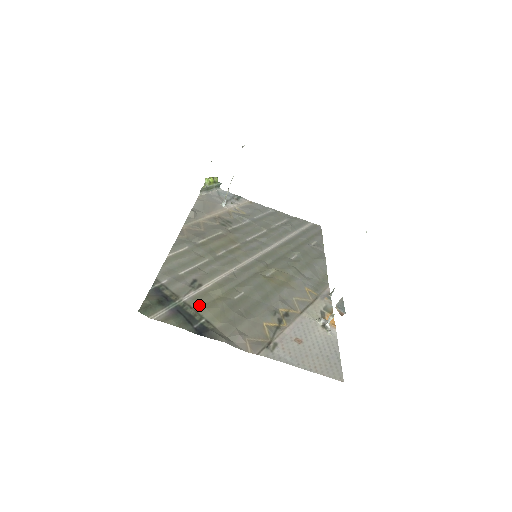
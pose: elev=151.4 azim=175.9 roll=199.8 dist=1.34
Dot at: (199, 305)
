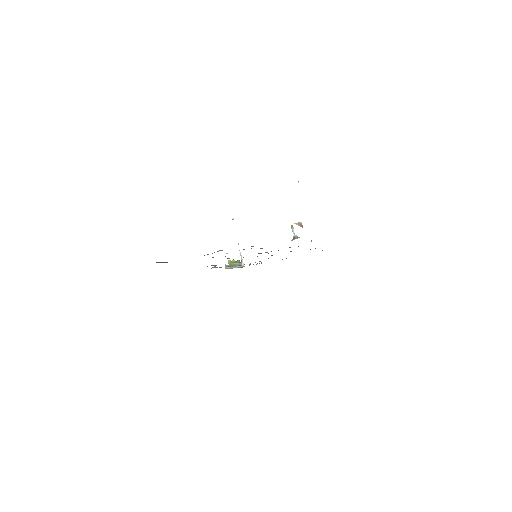
Dot at: occluded
